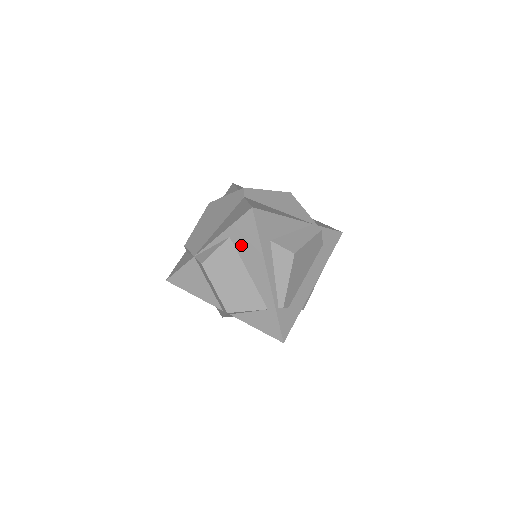
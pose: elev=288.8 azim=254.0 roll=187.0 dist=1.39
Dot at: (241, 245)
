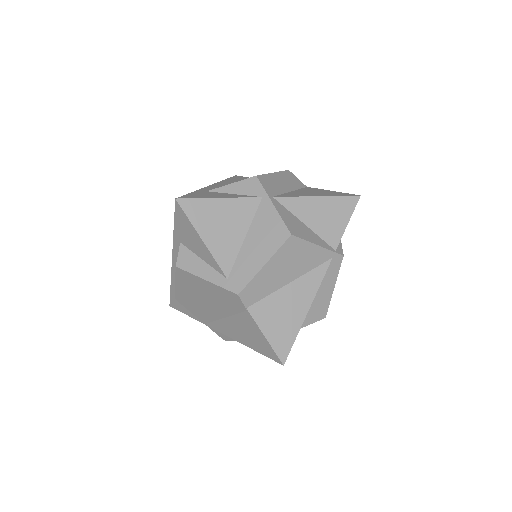
Dot at: occluded
